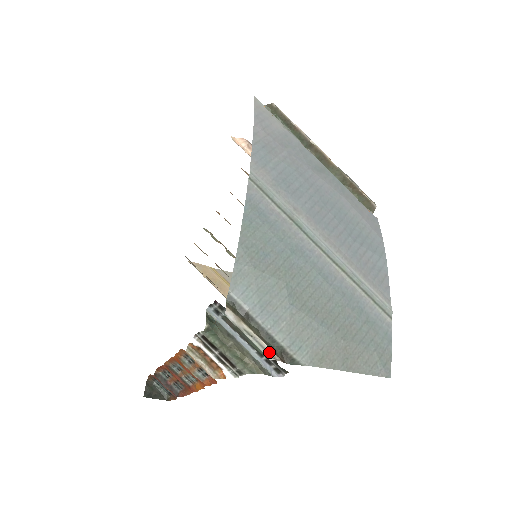
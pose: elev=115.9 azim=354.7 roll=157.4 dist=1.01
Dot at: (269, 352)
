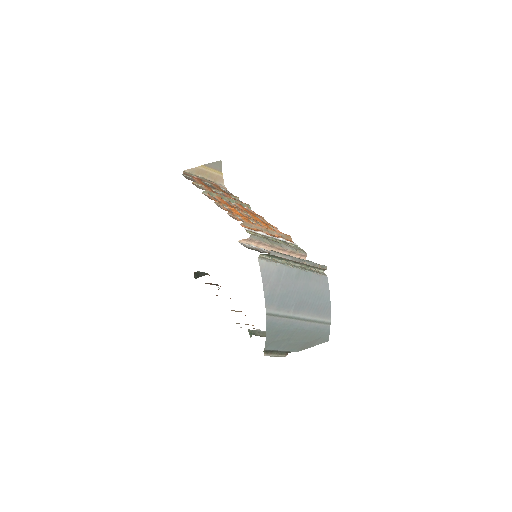
Dot at: (282, 356)
